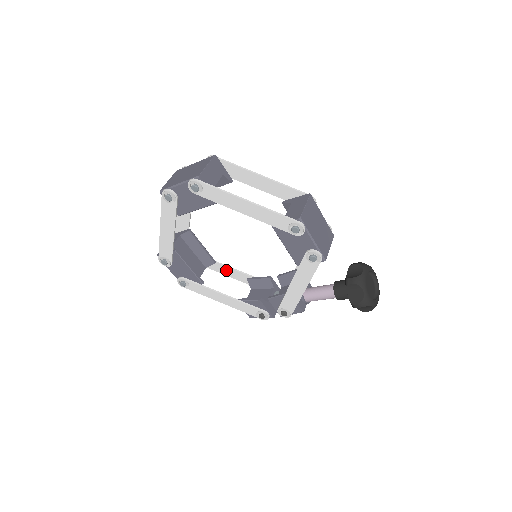
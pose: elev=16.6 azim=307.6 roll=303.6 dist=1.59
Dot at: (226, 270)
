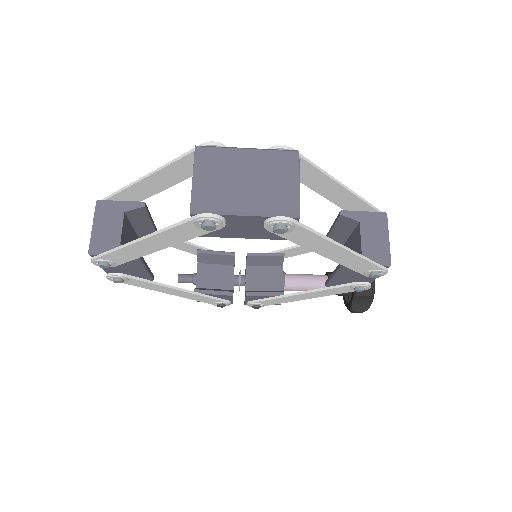
Dot at: occluded
